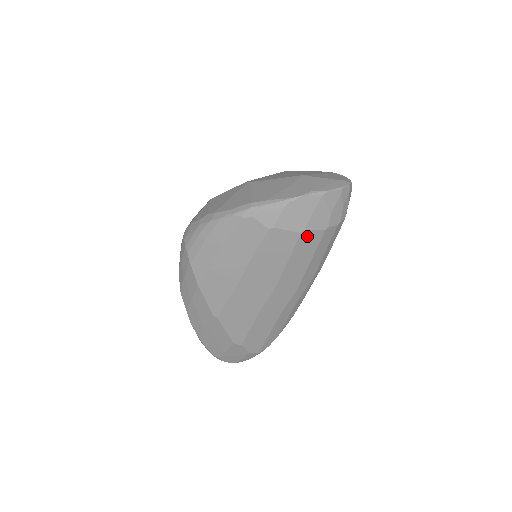
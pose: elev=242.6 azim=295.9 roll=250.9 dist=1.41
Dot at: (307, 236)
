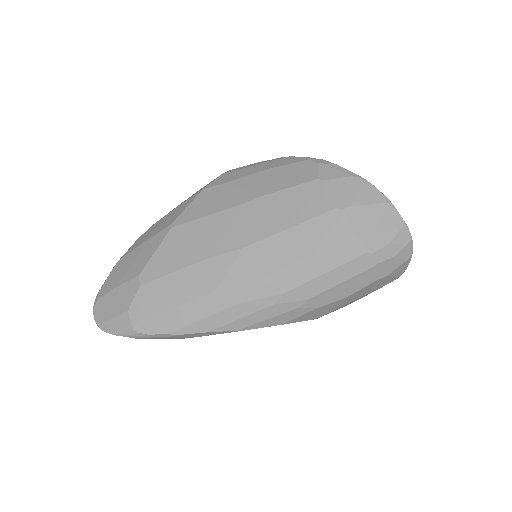
Dot at: (336, 220)
